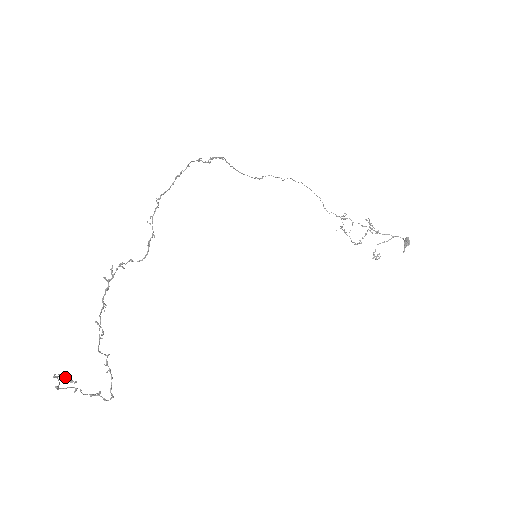
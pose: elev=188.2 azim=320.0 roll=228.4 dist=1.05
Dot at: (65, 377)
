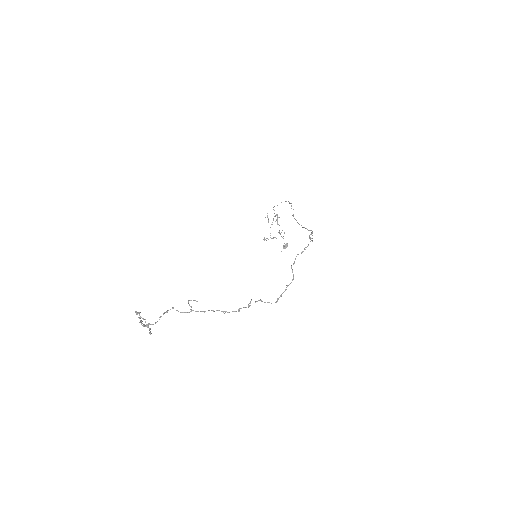
Dot at: (139, 313)
